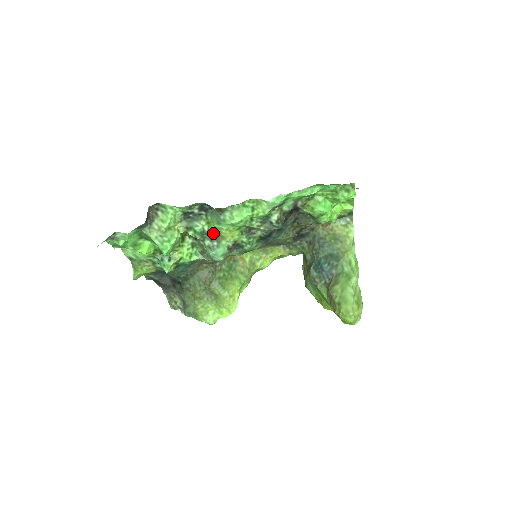
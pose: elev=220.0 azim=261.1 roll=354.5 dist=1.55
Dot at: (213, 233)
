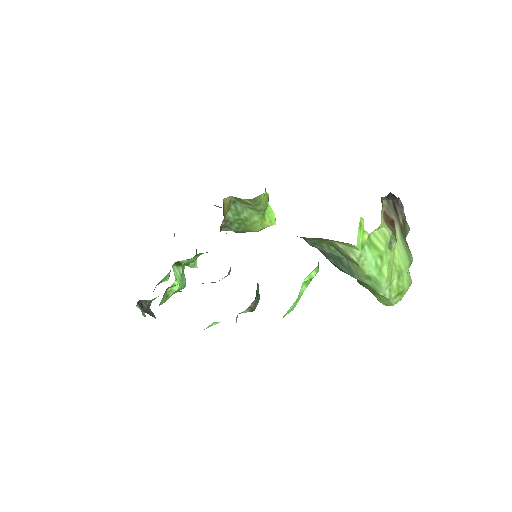
Dot at: occluded
